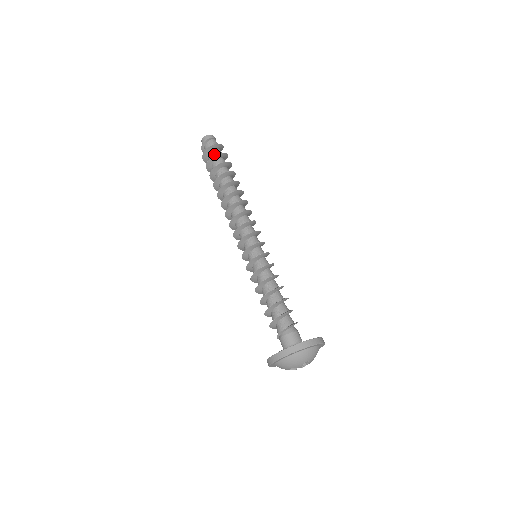
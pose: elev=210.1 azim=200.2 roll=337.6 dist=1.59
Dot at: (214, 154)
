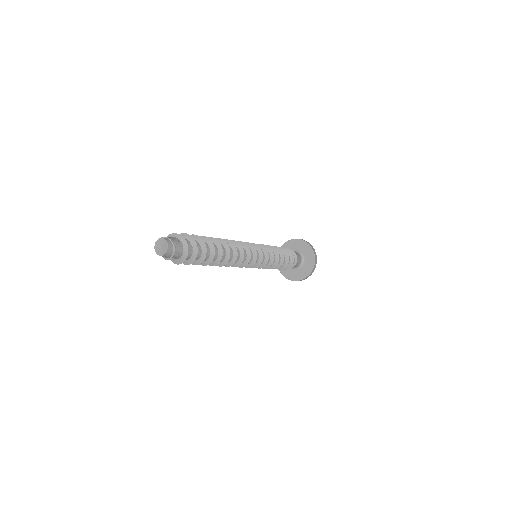
Dot at: (189, 256)
